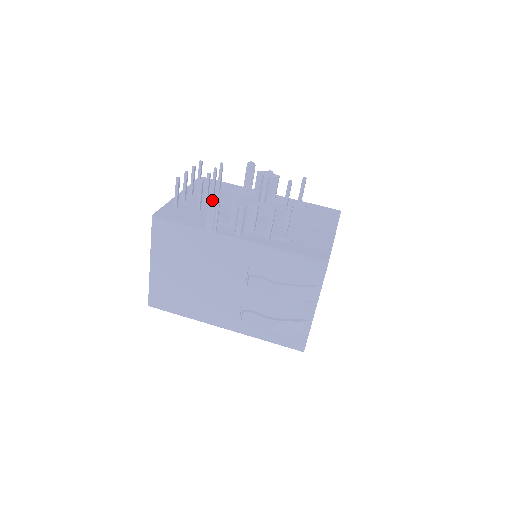
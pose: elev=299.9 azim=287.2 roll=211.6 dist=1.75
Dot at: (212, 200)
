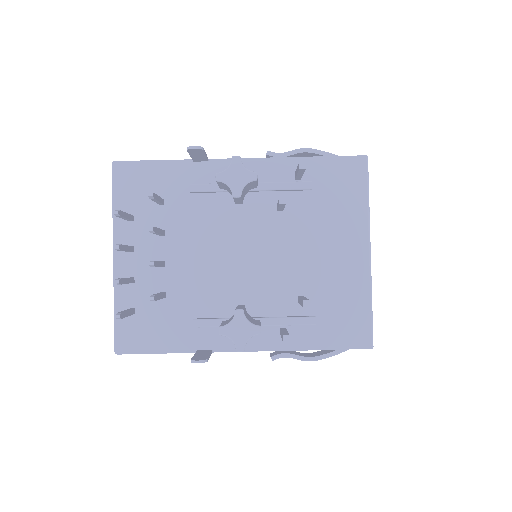
Dot at: occluded
